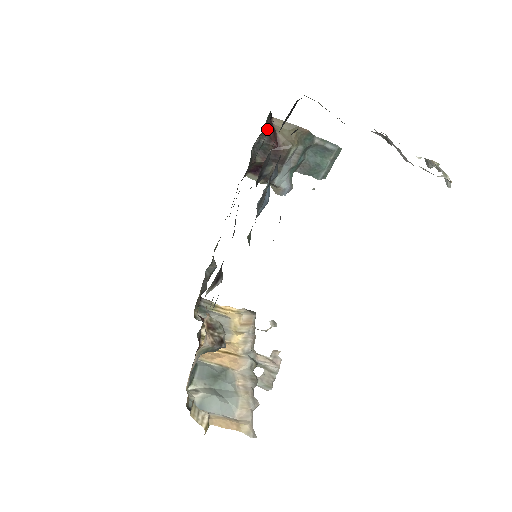
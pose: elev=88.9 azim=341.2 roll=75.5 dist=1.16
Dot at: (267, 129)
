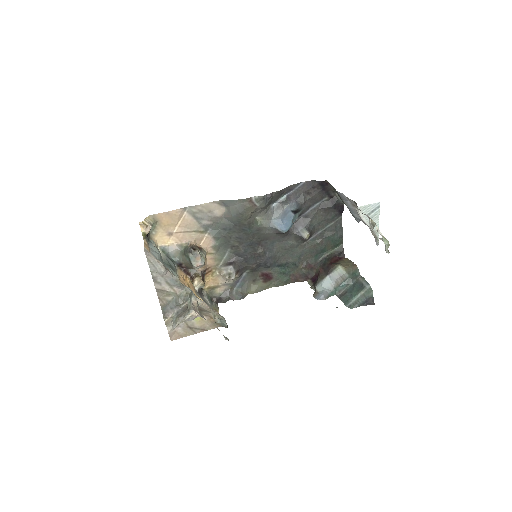
Dot at: (335, 254)
